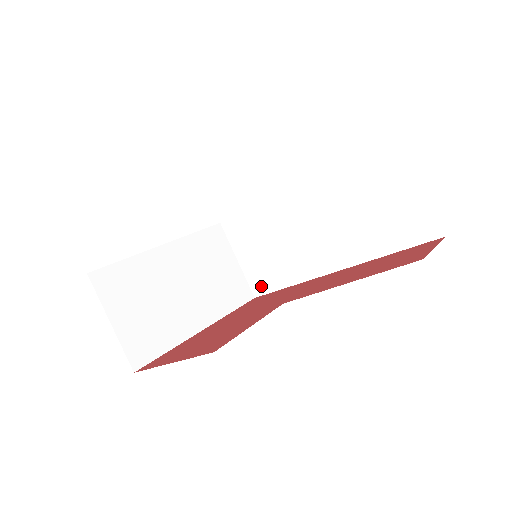
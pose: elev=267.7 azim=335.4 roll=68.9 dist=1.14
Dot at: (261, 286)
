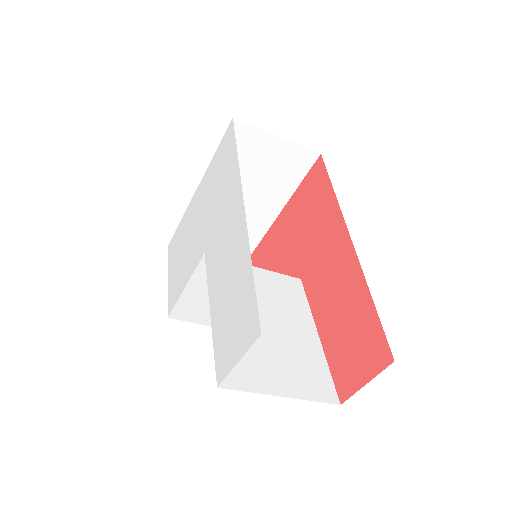
Dot at: occluded
